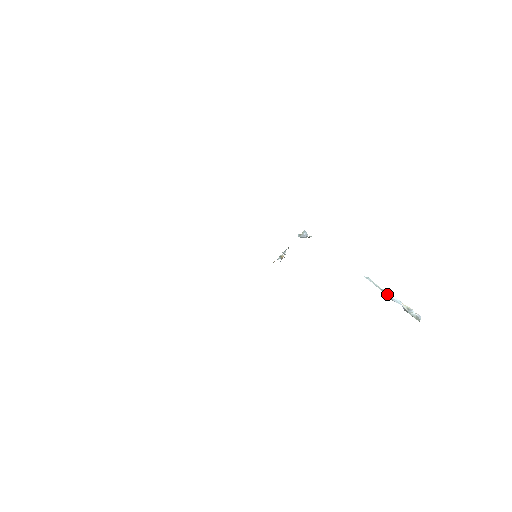
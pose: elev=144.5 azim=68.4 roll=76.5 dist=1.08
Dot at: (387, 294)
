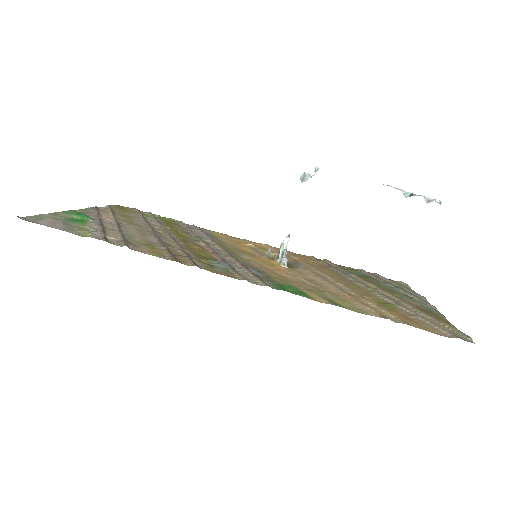
Dot at: occluded
